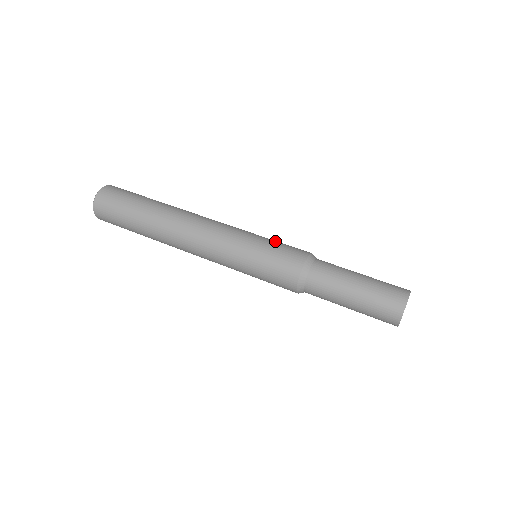
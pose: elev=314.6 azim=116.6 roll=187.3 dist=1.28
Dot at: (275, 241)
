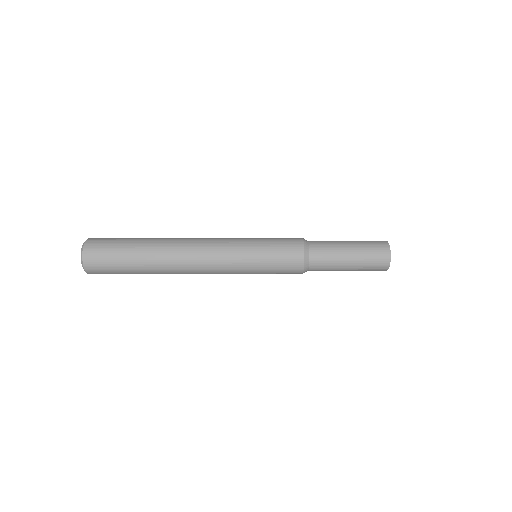
Dot at: (270, 241)
